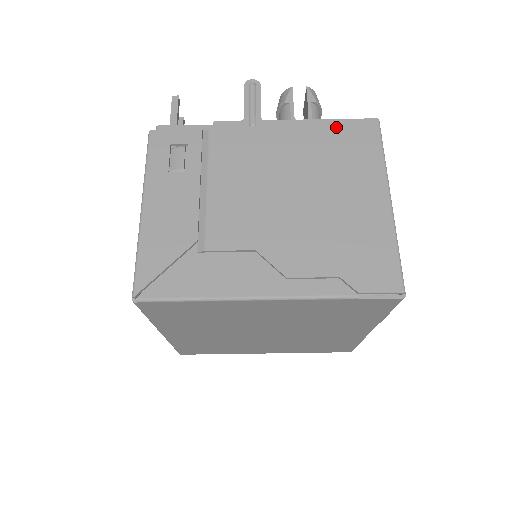
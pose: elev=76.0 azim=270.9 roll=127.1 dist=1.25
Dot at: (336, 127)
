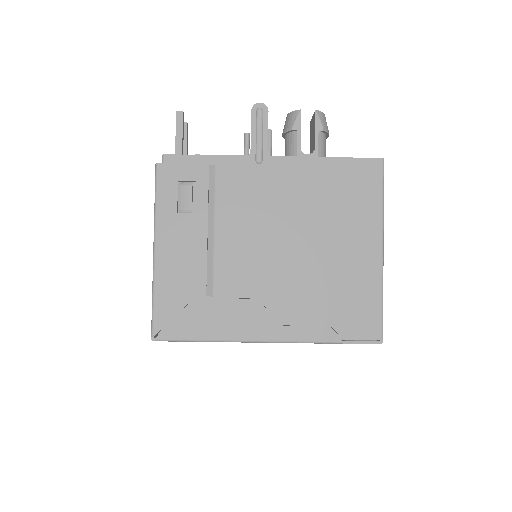
Dot at: (341, 167)
